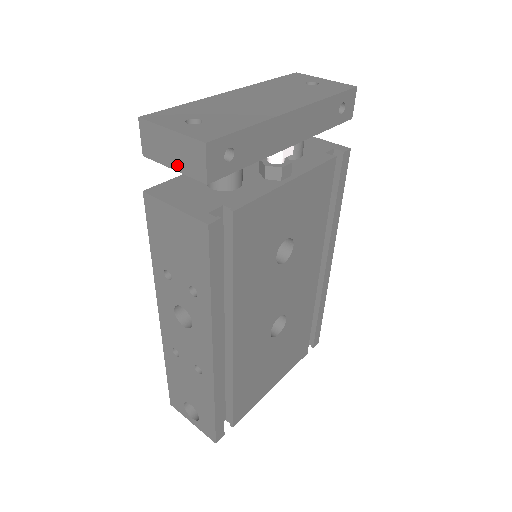
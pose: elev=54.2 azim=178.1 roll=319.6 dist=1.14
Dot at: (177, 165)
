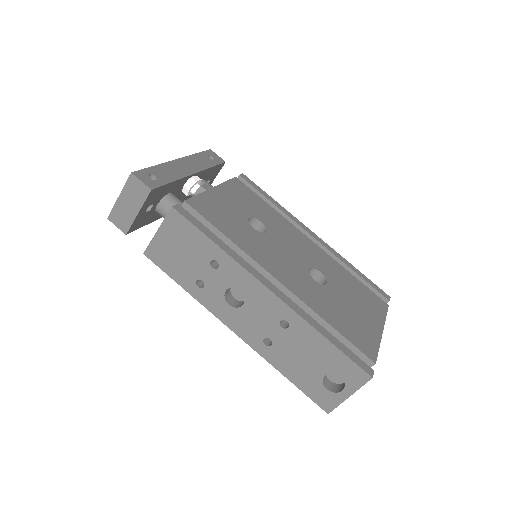
Dot at: (137, 207)
